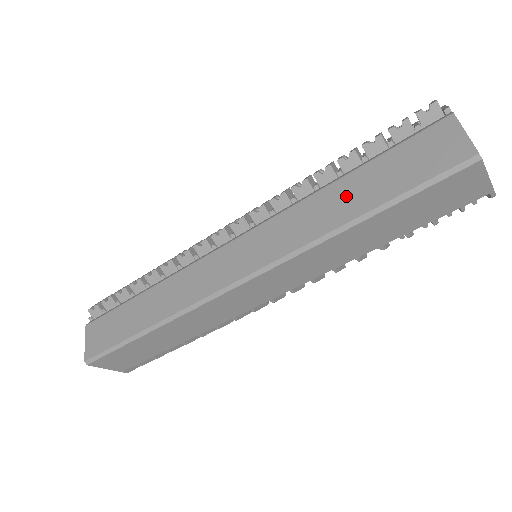
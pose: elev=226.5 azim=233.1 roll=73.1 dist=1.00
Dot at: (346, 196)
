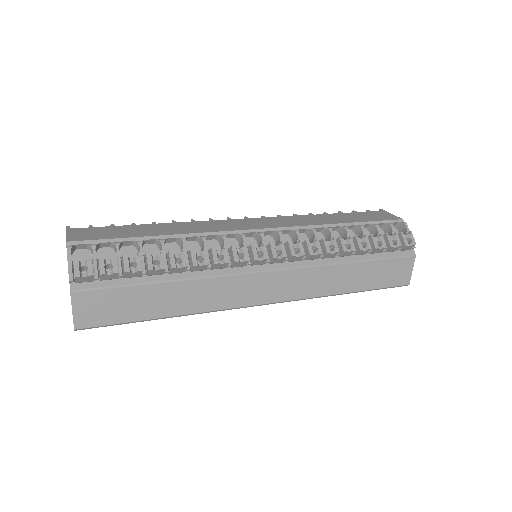
Dot at: (353, 276)
